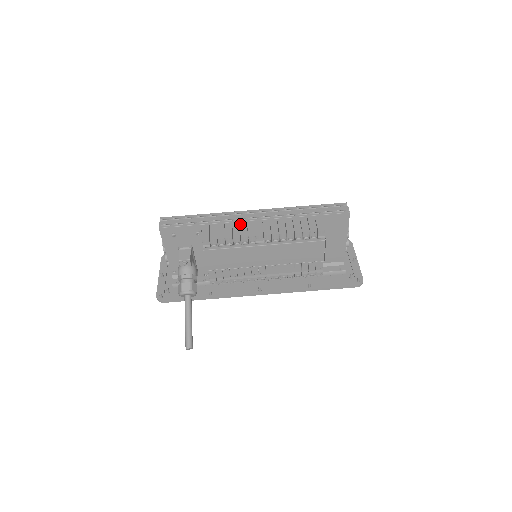
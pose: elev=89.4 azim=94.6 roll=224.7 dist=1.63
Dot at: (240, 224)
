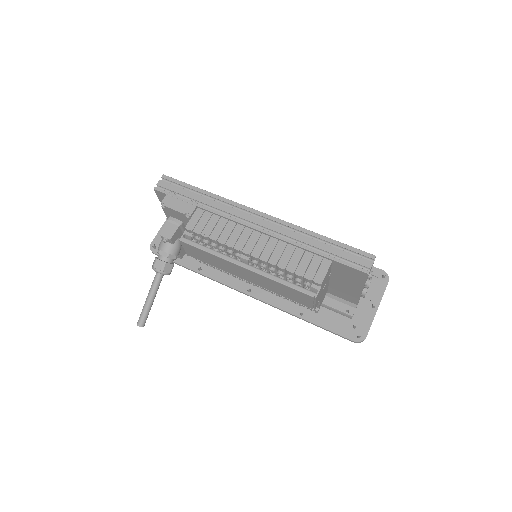
Dot at: (236, 225)
